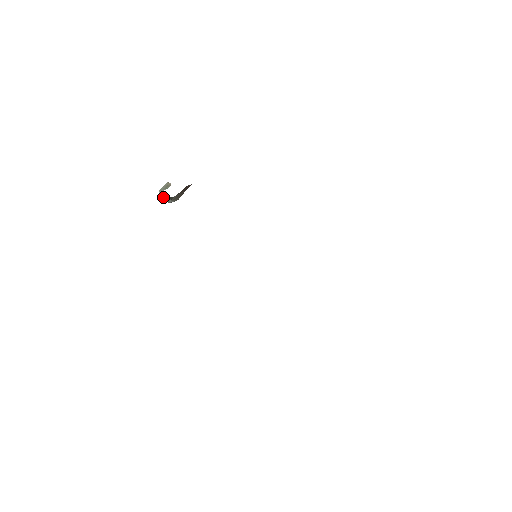
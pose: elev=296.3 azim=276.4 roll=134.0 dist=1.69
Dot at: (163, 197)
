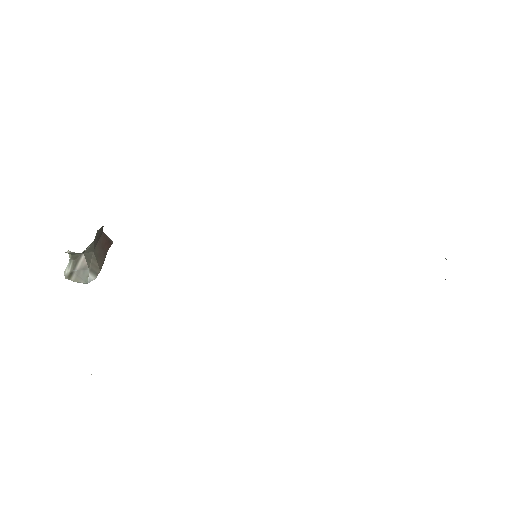
Dot at: (74, 273)
